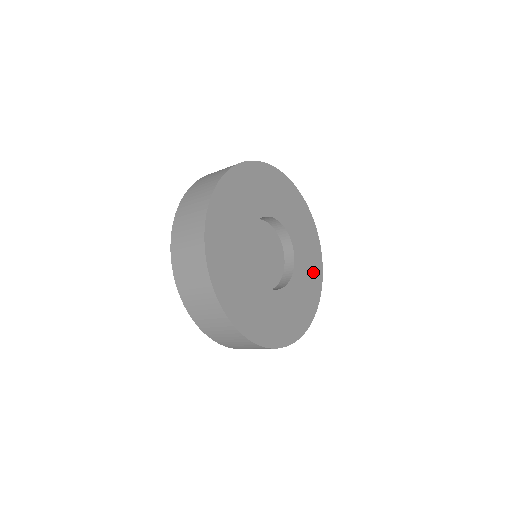
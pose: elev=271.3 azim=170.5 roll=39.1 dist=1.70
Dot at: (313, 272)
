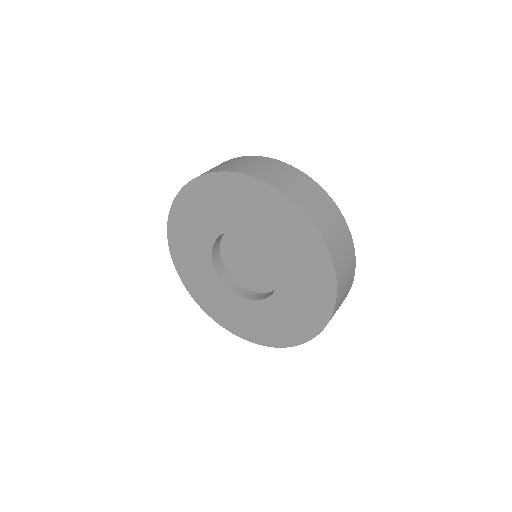
Dot at: occluded
